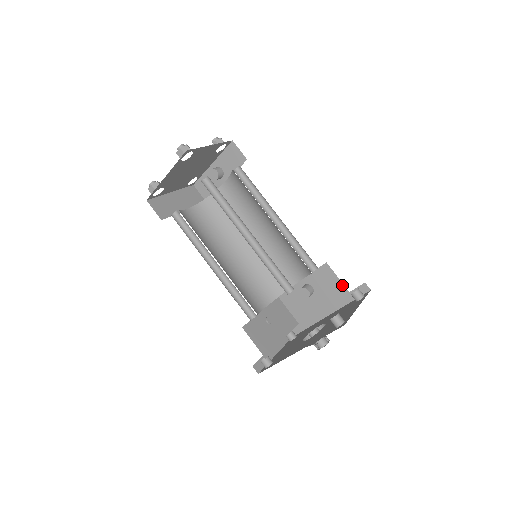
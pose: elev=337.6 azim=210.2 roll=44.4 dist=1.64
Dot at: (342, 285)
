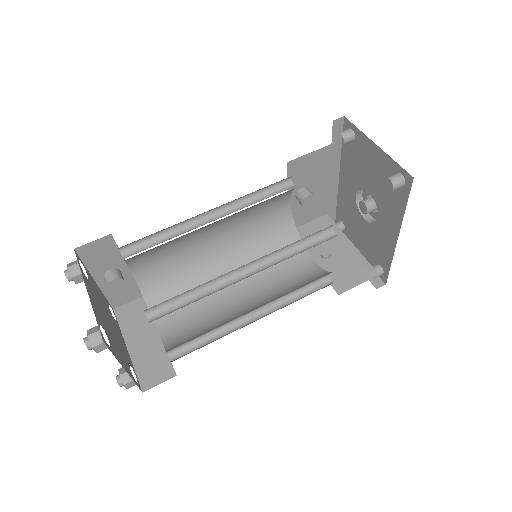
Dot at: (320, 151)
